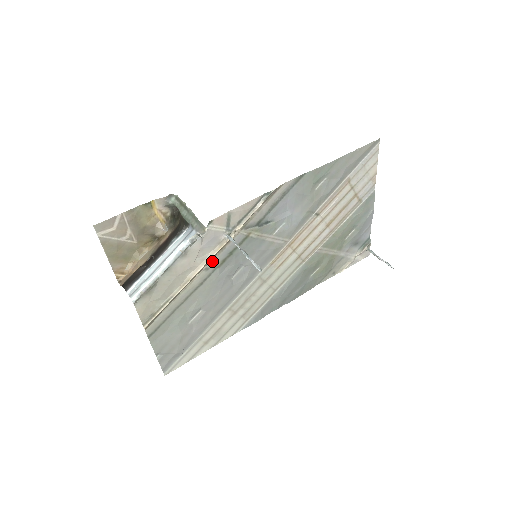
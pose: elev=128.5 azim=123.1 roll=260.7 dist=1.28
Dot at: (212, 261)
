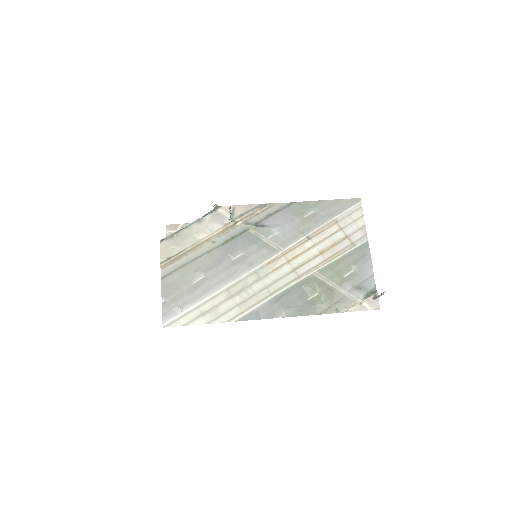
Dot at: (218, 238)
